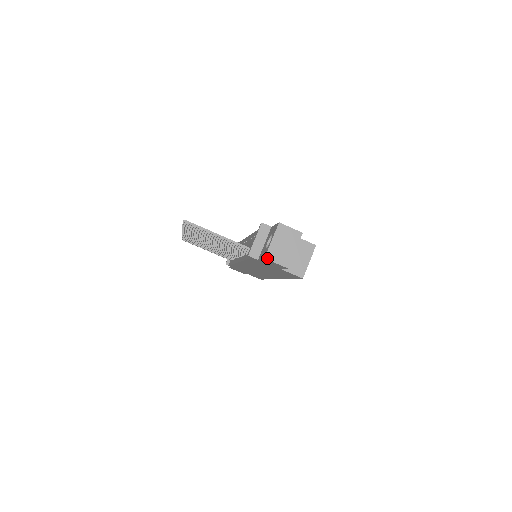
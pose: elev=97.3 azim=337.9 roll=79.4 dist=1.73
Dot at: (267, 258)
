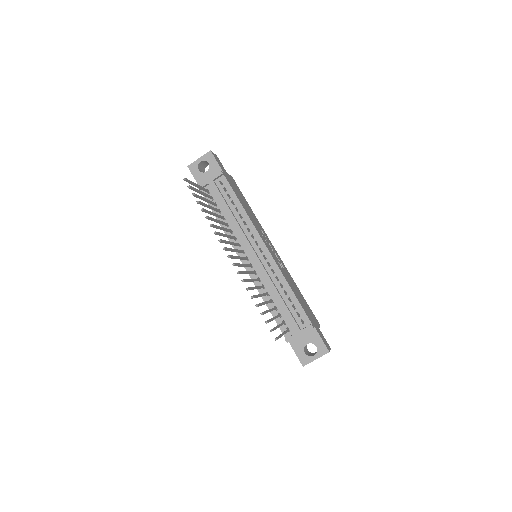
Dot at: occluded
